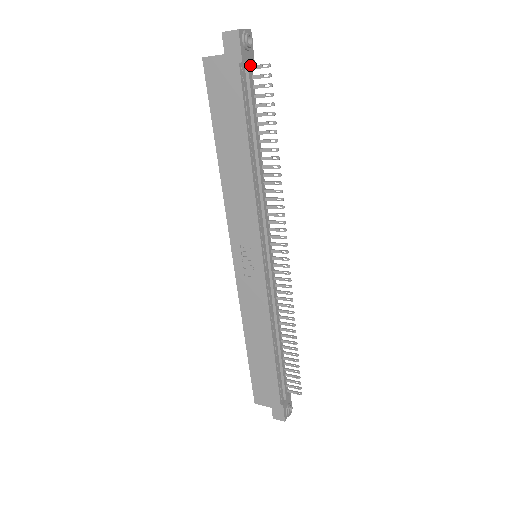
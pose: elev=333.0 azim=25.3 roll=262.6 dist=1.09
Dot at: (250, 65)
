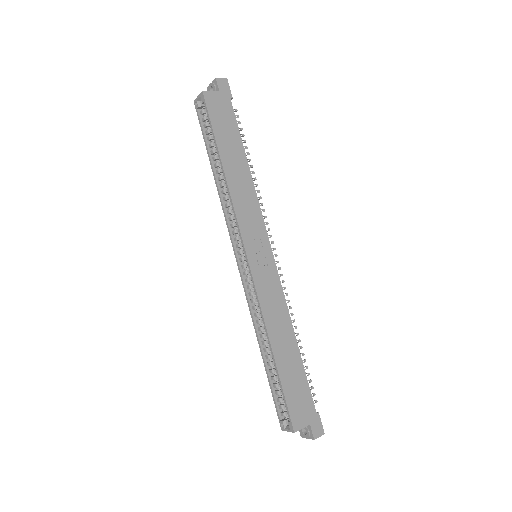
Dot at: occluded
